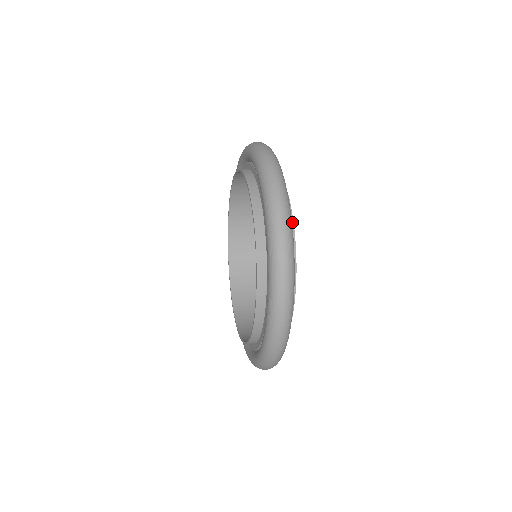
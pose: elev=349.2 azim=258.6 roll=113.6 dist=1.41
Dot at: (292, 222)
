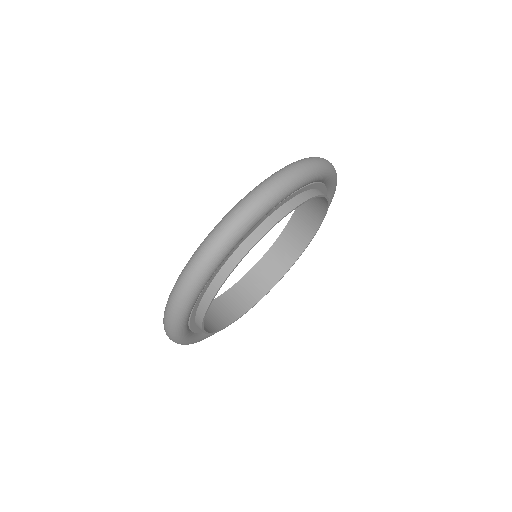
Dot at: (203, 332)
